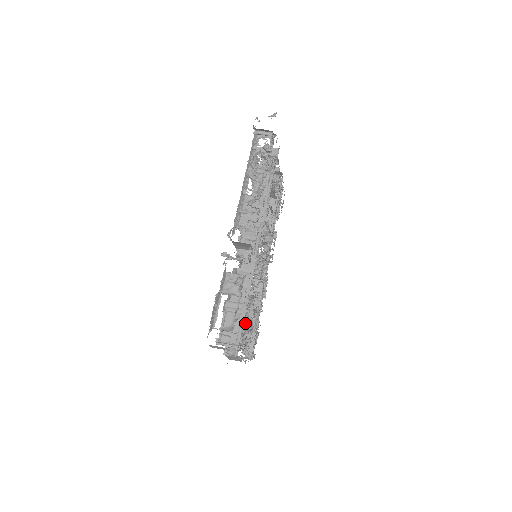
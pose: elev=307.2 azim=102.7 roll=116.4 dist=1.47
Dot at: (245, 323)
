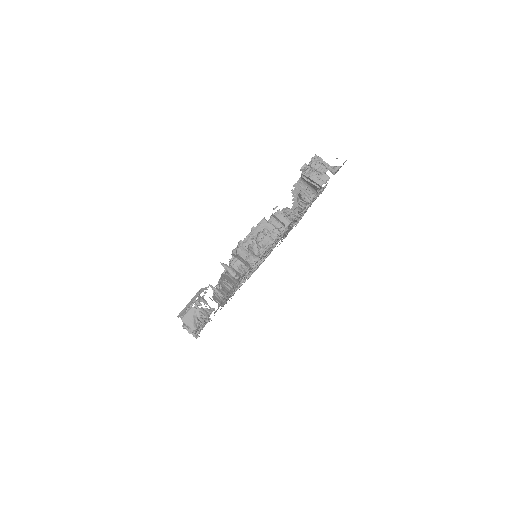
Dot at: occluded
